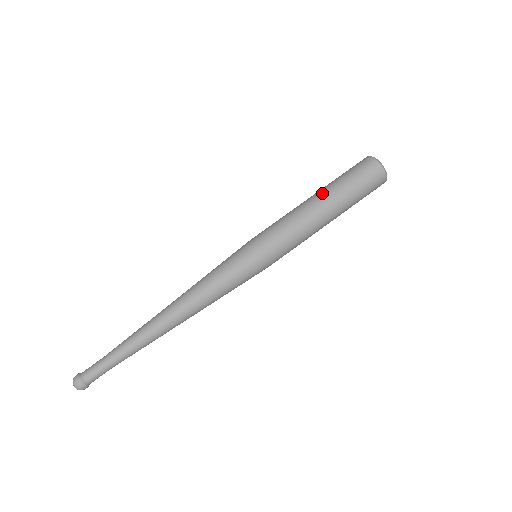
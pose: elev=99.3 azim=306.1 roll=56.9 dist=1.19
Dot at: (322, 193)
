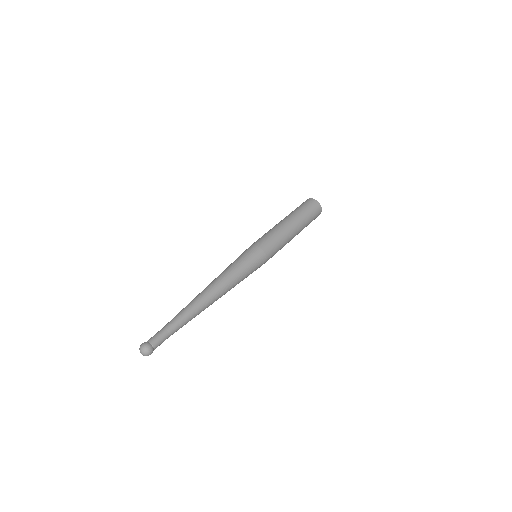
Dot at: (289, 217)
